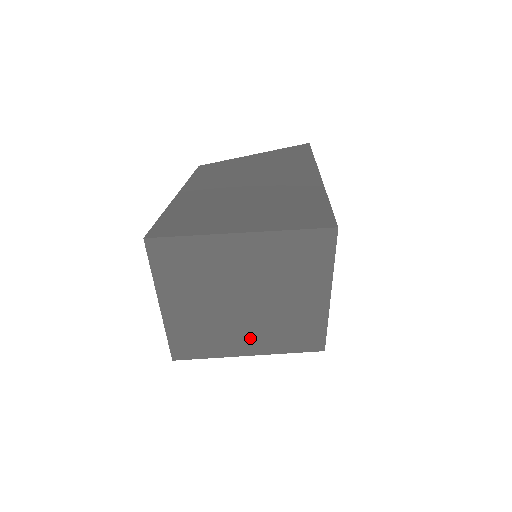
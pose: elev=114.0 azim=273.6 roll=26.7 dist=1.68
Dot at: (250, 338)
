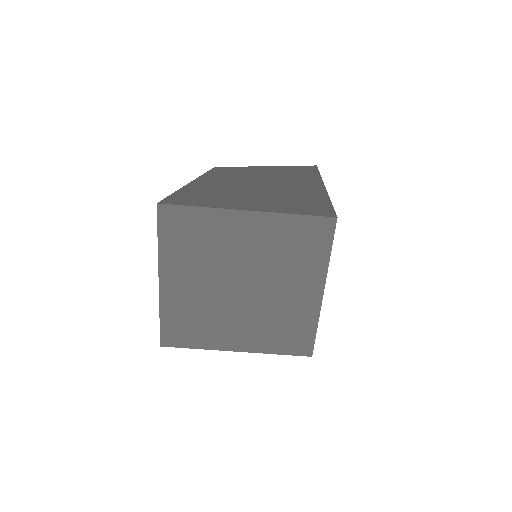
Dot at: (240, 330)
